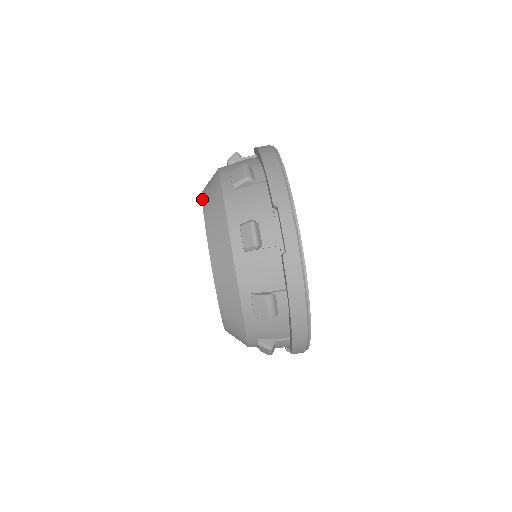
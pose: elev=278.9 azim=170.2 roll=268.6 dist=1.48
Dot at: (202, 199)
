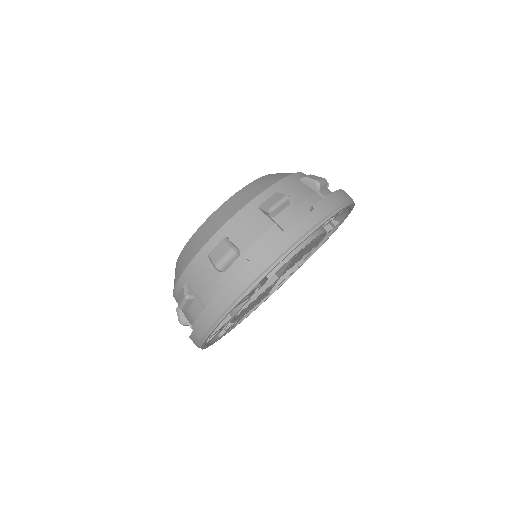
Dot at: occluded
